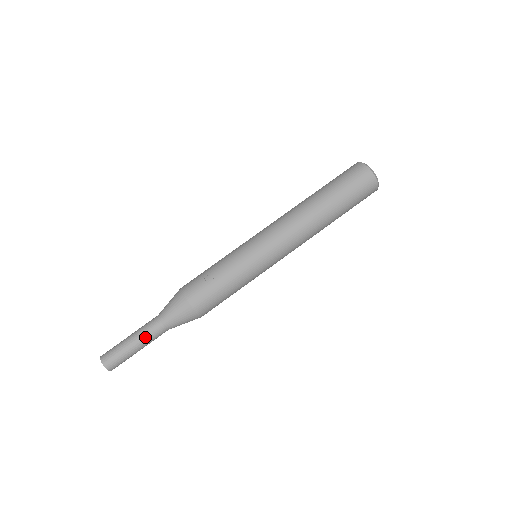
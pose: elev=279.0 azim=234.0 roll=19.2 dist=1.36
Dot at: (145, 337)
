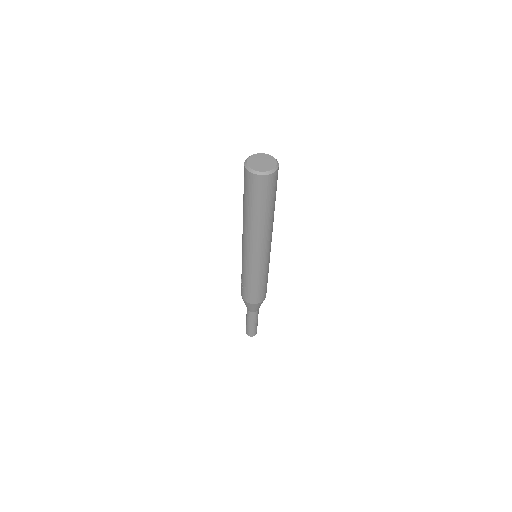
Dot at: (249, 319)
